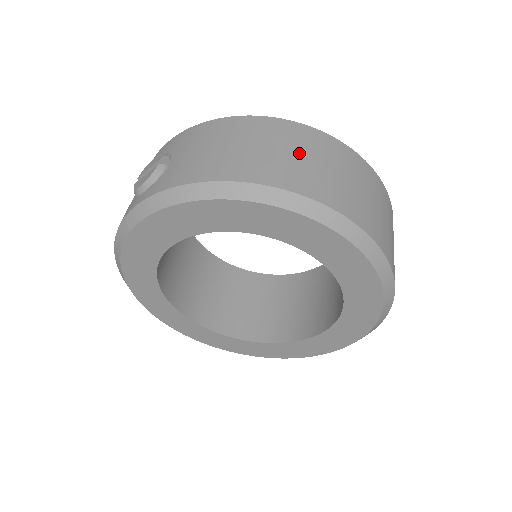
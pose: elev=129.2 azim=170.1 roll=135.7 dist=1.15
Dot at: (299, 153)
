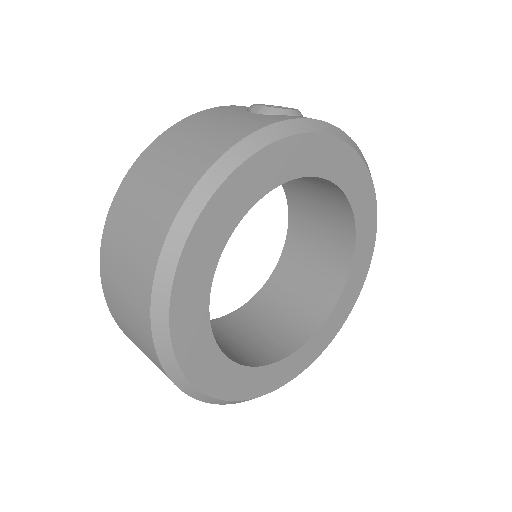
Dot at: occluded
